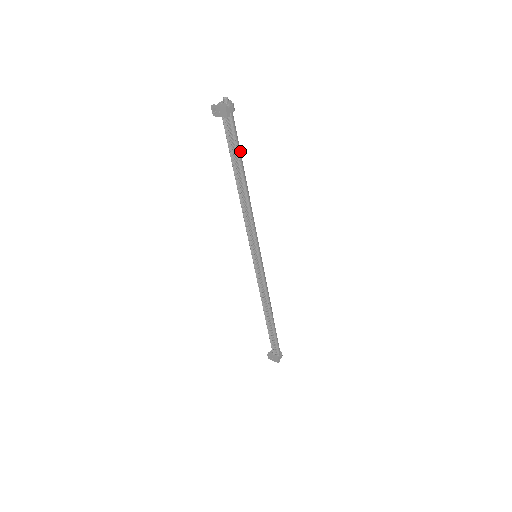
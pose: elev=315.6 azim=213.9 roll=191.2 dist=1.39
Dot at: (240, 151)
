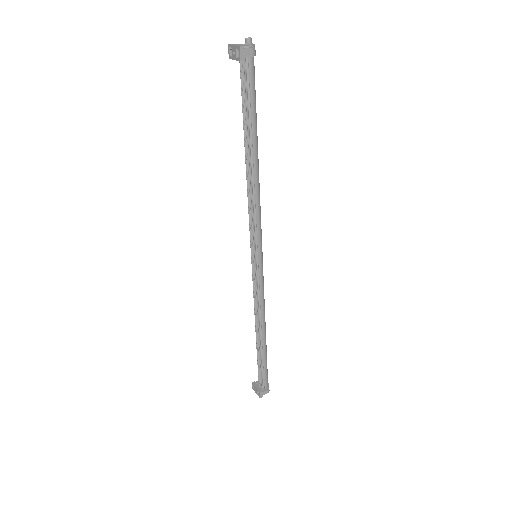
Dot at: (255, 114)
